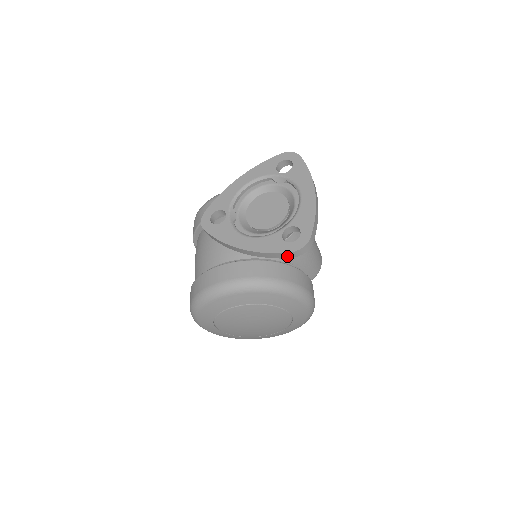
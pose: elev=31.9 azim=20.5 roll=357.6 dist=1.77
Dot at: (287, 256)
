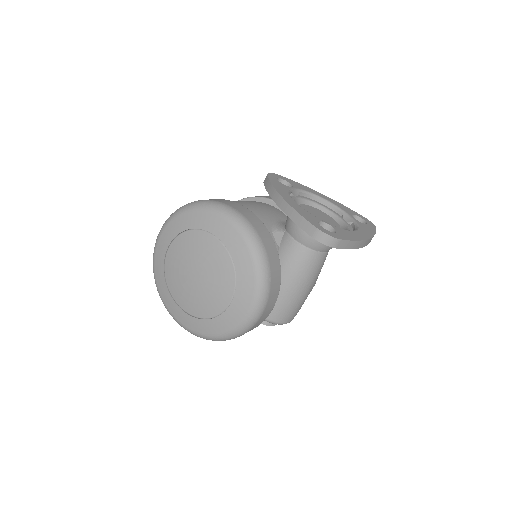
Dot at: (308, 230)
